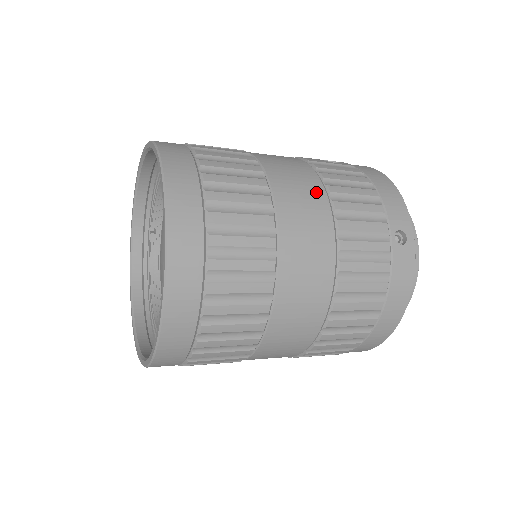
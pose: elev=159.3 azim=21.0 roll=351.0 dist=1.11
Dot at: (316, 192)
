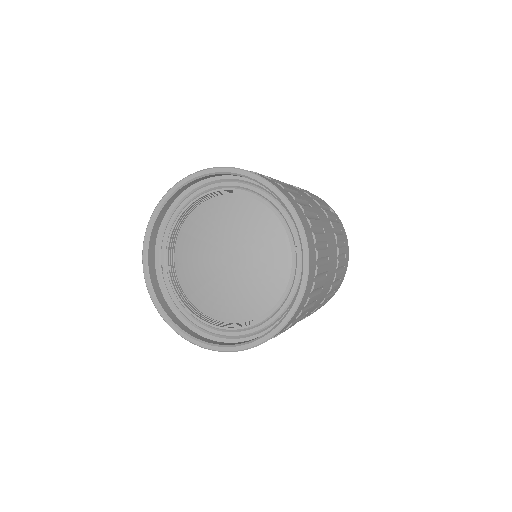
Dot at: (296, 188)
